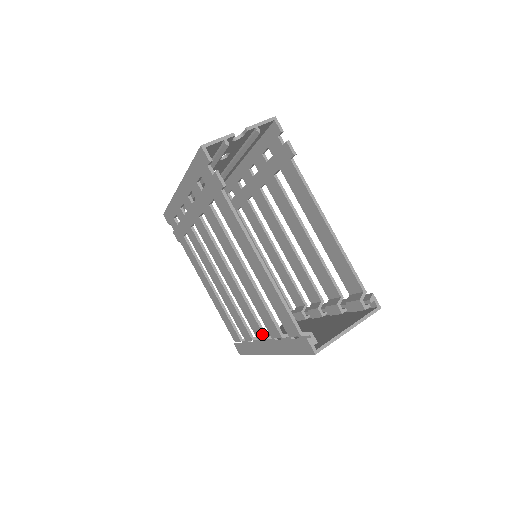
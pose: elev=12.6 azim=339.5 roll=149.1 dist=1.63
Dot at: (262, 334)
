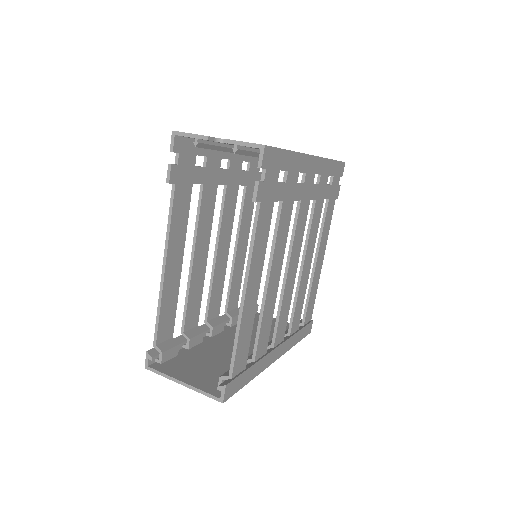
Dot at: (206, 316)
